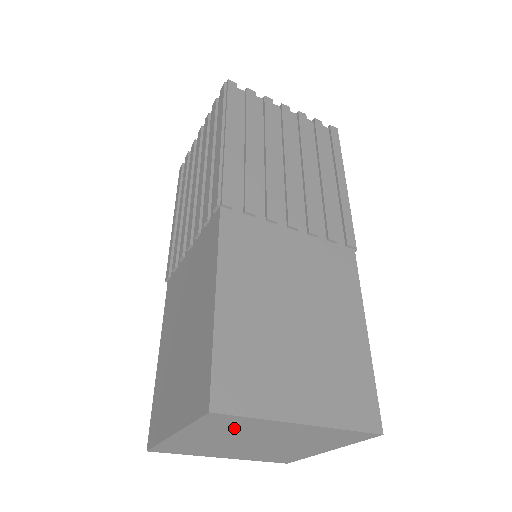
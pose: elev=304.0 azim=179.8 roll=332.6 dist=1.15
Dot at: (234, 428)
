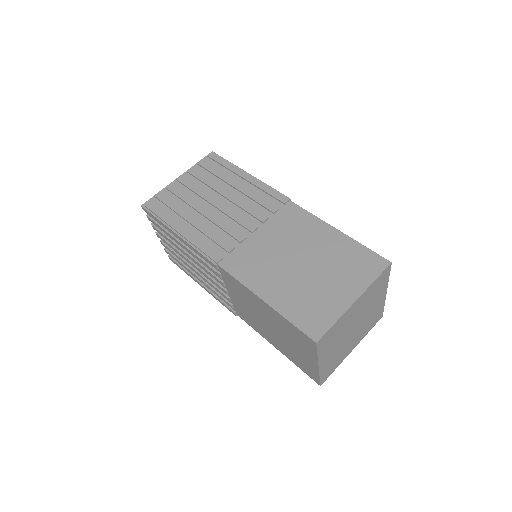
Dot at: (374, 293)
